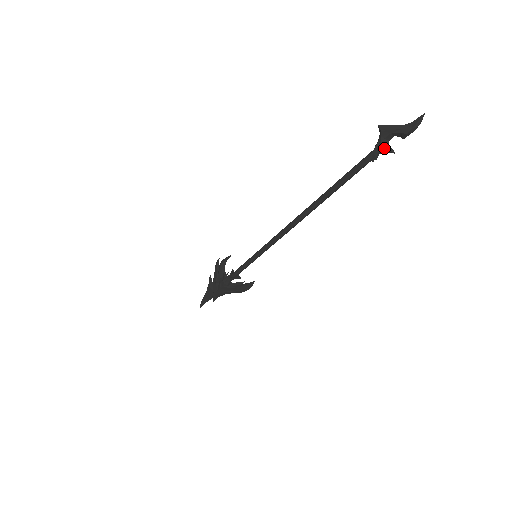
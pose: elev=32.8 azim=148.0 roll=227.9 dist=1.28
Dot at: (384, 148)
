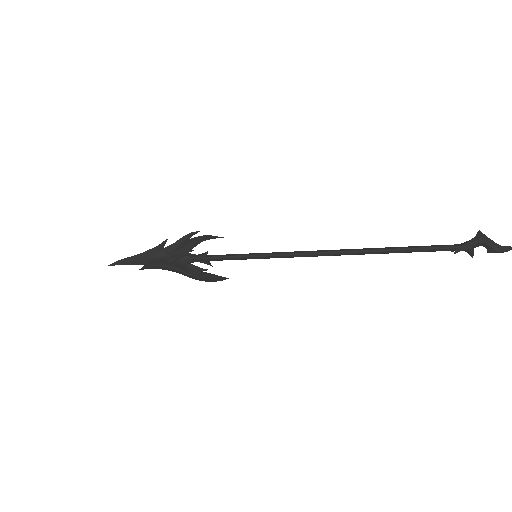
Dot at: (471, 250)
